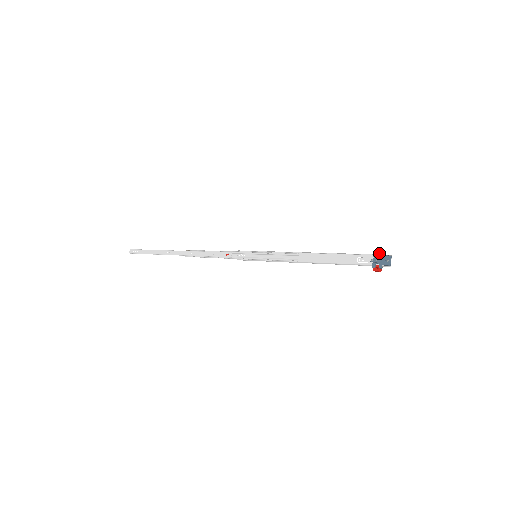
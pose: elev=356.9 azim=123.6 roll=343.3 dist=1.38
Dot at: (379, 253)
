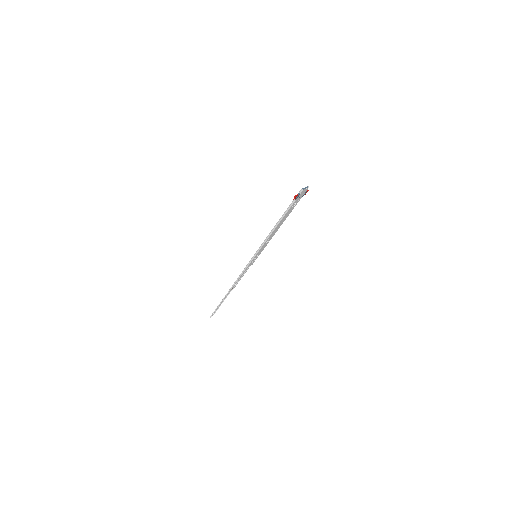
Dot at: (304, 192)
